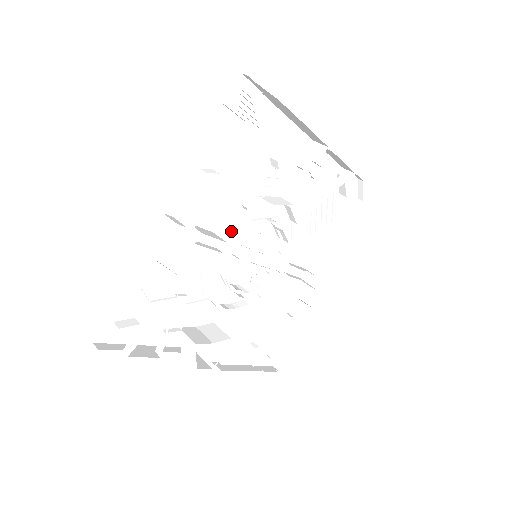
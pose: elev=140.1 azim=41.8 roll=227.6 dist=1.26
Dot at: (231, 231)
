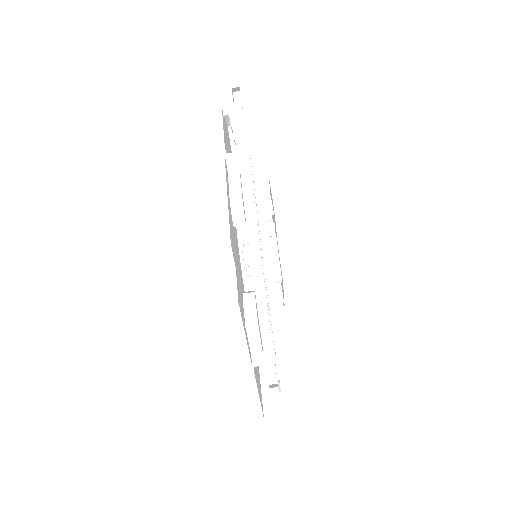
Dot at: (261, 292)
